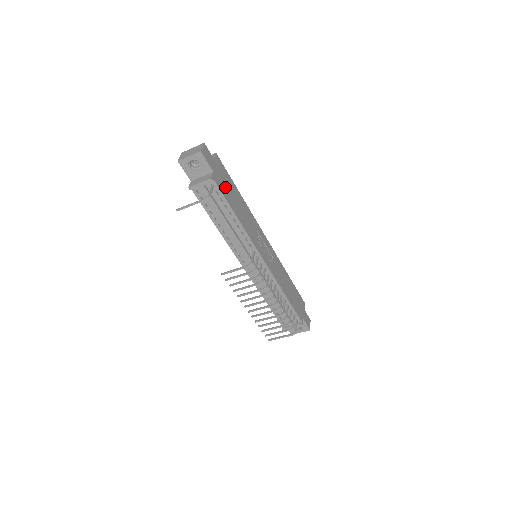
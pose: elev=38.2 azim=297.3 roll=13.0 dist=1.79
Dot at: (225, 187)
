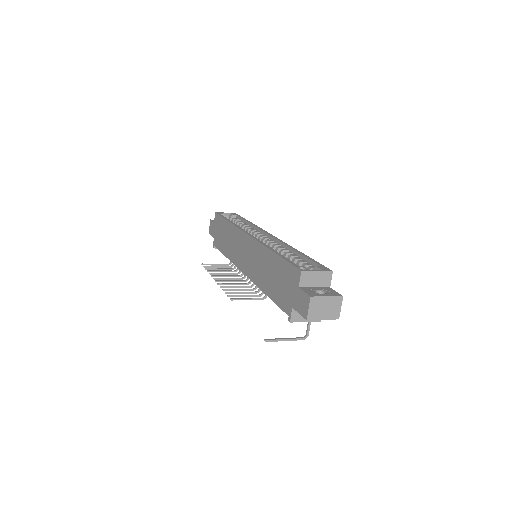
Dot at: occluded
